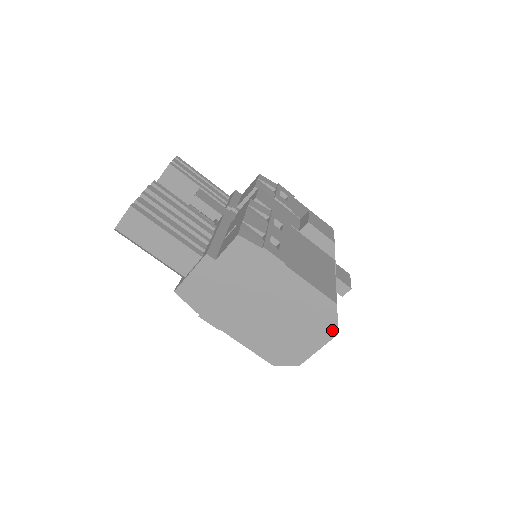
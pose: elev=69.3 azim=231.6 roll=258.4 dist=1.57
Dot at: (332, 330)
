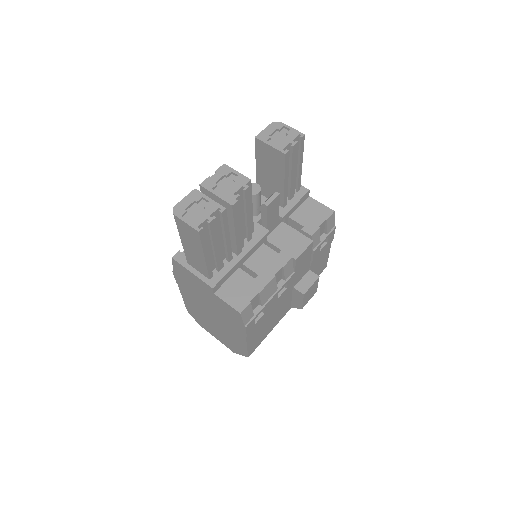
Dot at: (233, 350)
